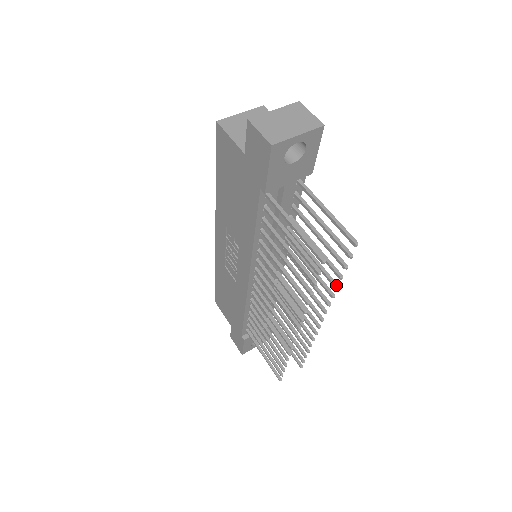
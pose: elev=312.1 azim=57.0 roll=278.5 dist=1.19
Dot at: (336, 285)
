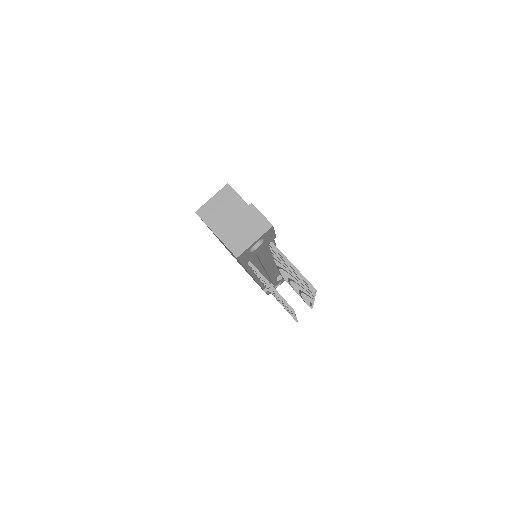
Dot at: occluded
